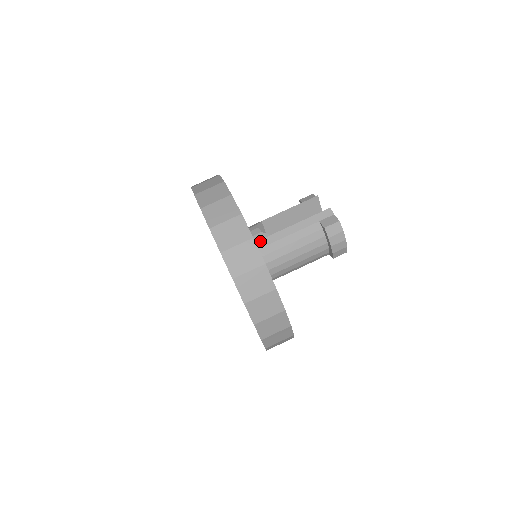
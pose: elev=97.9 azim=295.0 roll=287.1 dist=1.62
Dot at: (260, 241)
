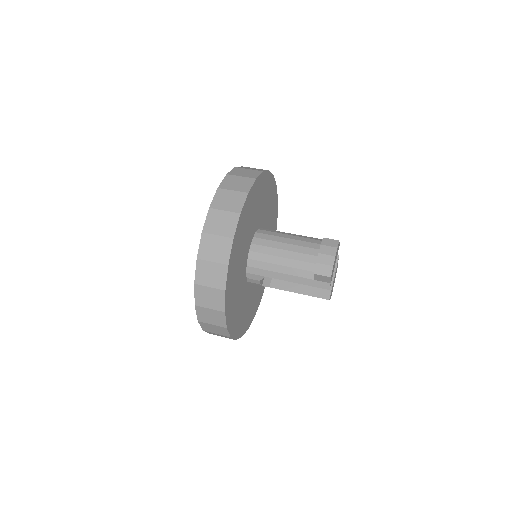
Dot at: (268, 229)
